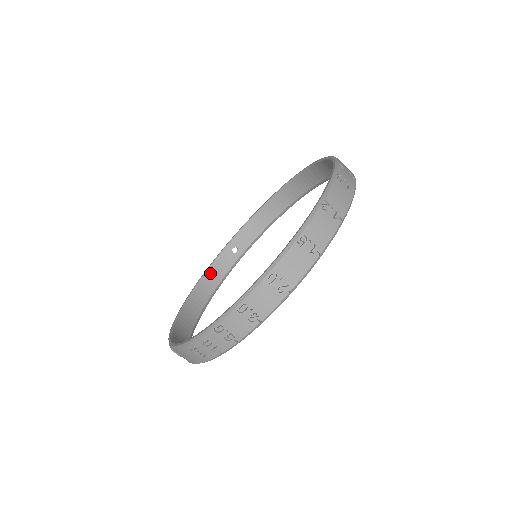
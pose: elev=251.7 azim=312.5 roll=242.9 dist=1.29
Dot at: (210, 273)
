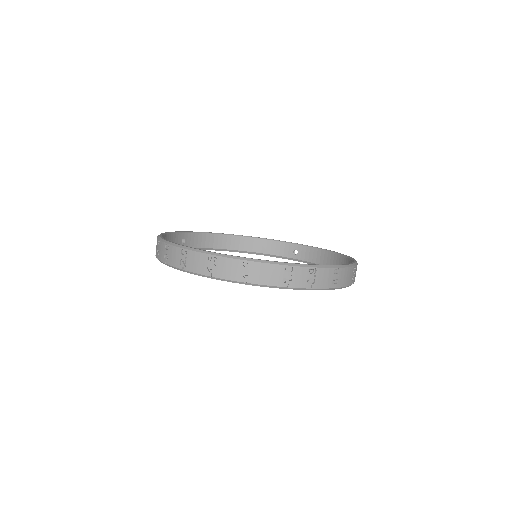
Dot at: (268, 243)
